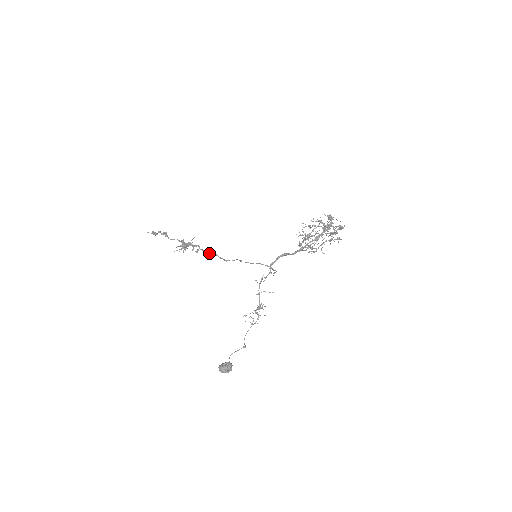
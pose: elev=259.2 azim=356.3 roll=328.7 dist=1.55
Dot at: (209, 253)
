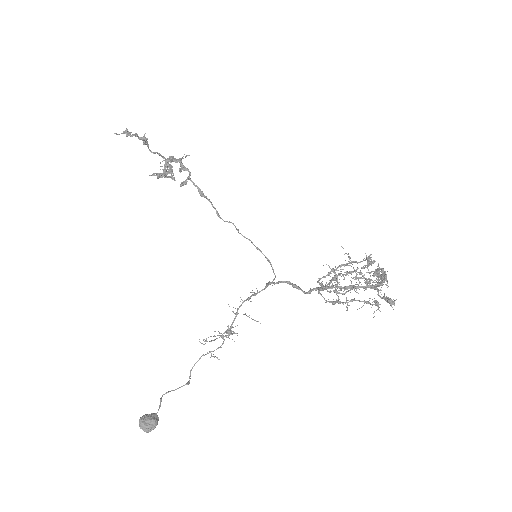
Dot at: (199, 193)
